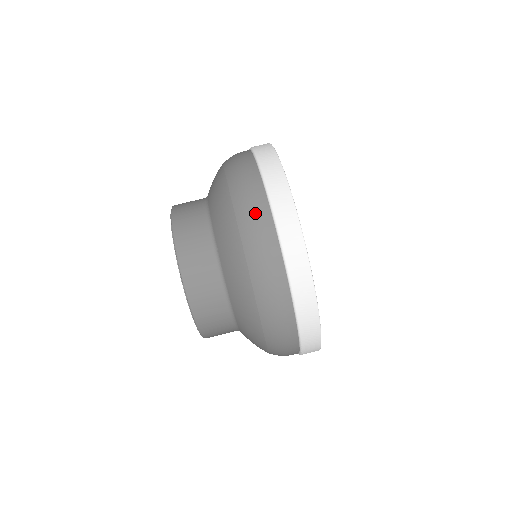
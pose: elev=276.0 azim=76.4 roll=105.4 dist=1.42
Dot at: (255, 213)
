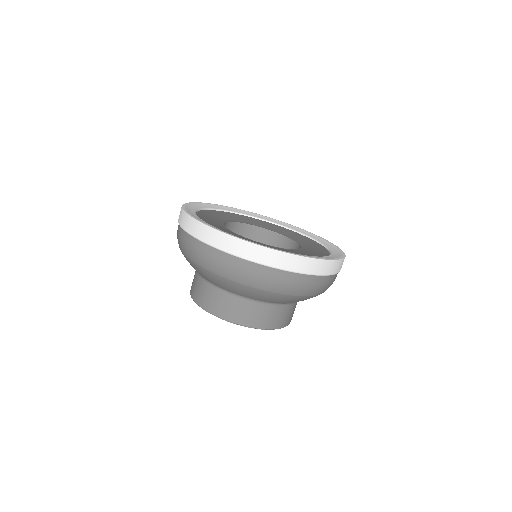
Dot at: (178, 236)
